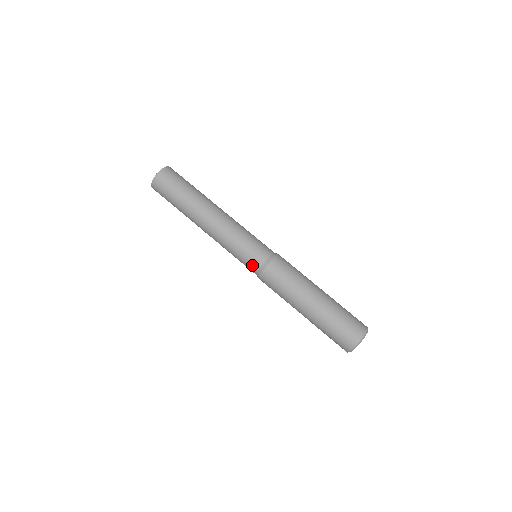
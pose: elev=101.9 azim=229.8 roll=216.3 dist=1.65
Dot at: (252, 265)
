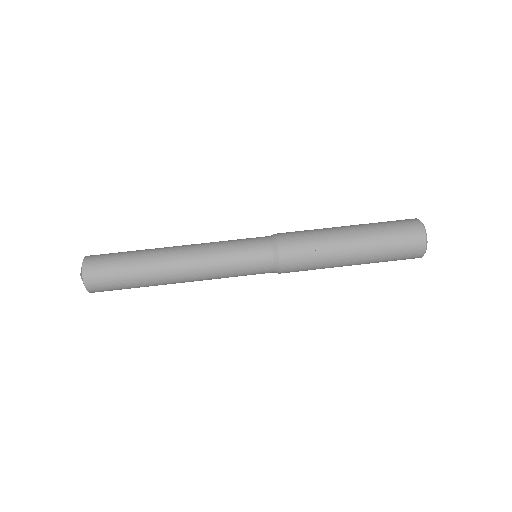
Dot at: occluded
